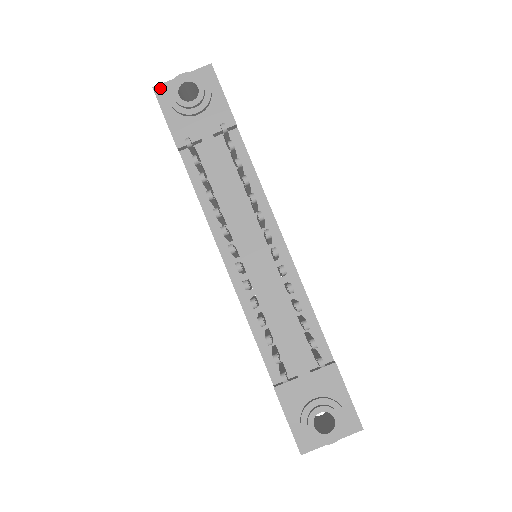
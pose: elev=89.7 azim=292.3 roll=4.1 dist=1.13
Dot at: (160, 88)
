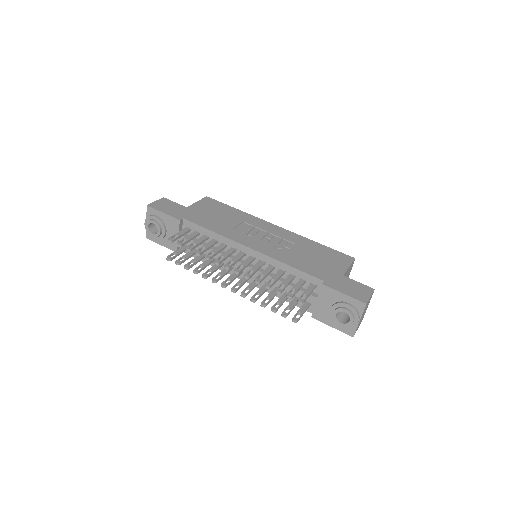
Dot at: (147, 235)
